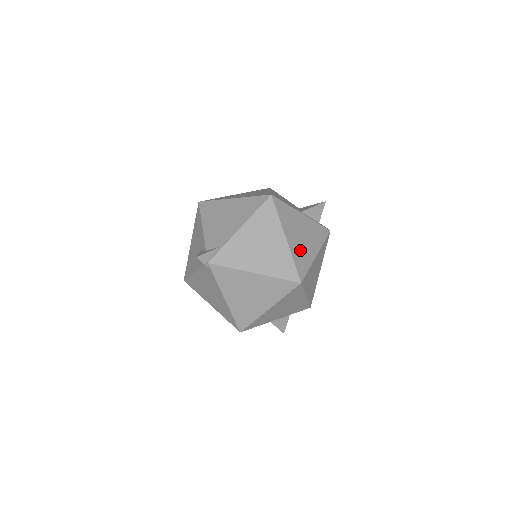
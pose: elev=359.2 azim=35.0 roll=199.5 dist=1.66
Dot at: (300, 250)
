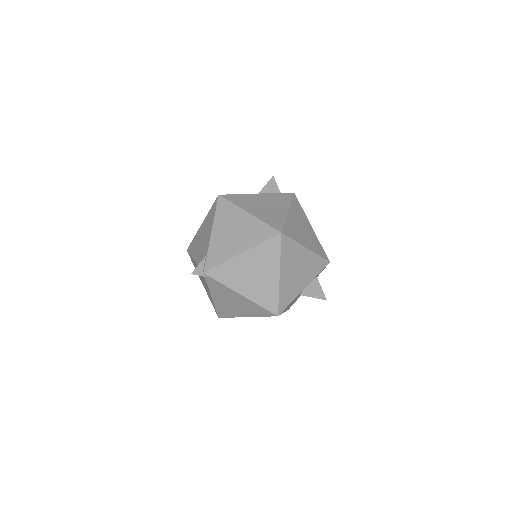
Dot at: (268, 214)
